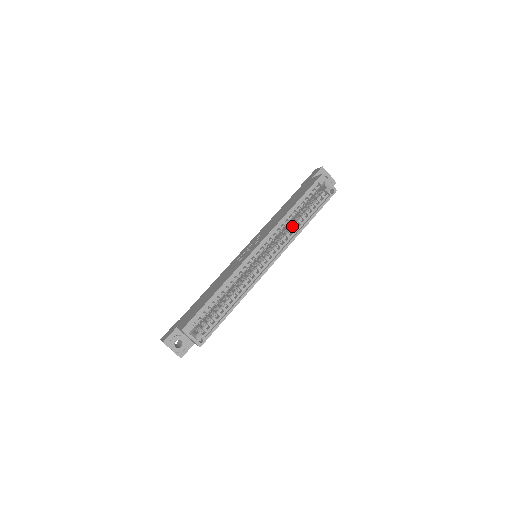
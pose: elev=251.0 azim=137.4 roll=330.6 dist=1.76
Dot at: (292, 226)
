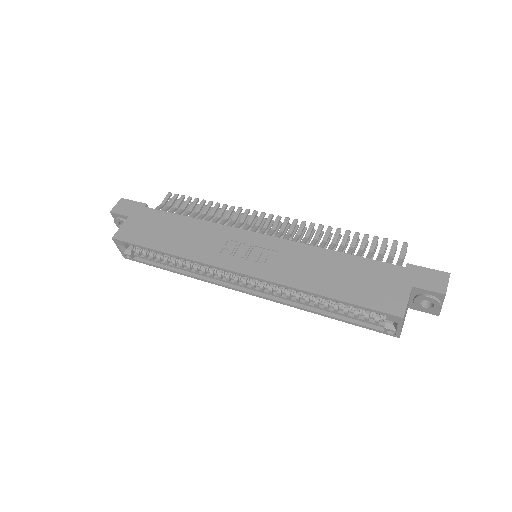
Dot at: (305, 296)
